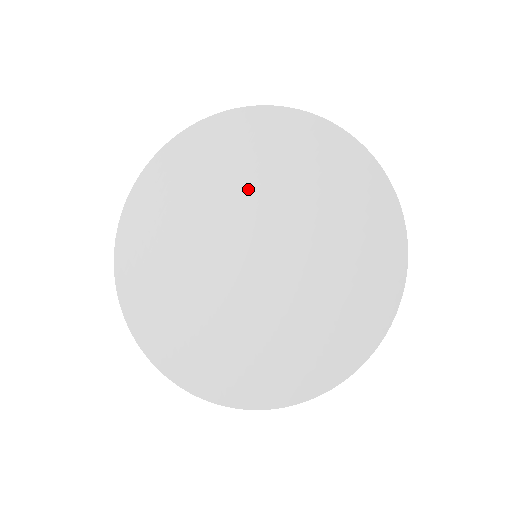
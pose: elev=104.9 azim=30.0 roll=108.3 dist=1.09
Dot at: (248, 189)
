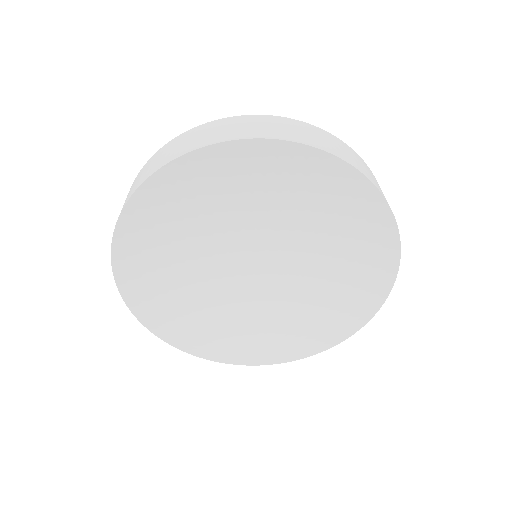
Dot at: (312, 236)
